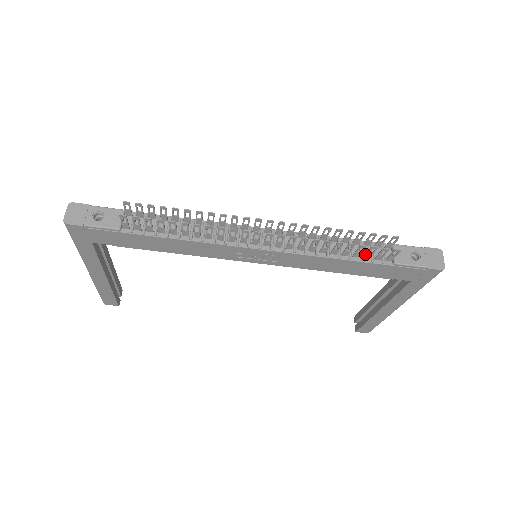
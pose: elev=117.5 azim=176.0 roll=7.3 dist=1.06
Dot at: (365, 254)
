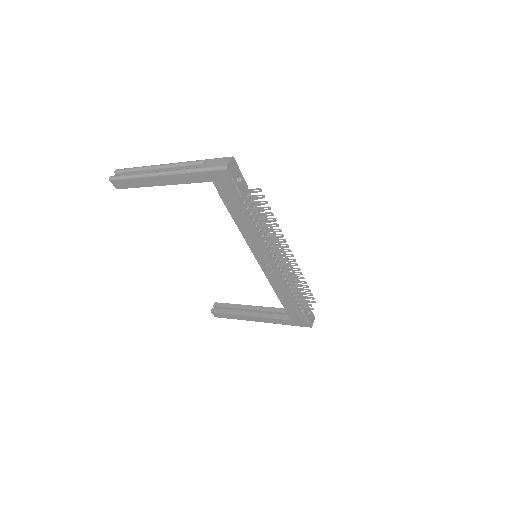
Dot at: (300, 299)
